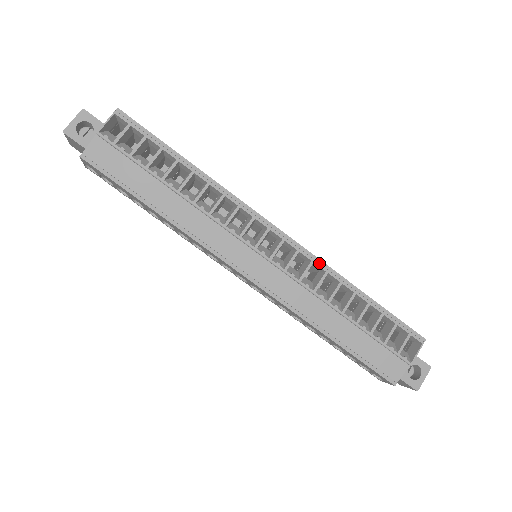
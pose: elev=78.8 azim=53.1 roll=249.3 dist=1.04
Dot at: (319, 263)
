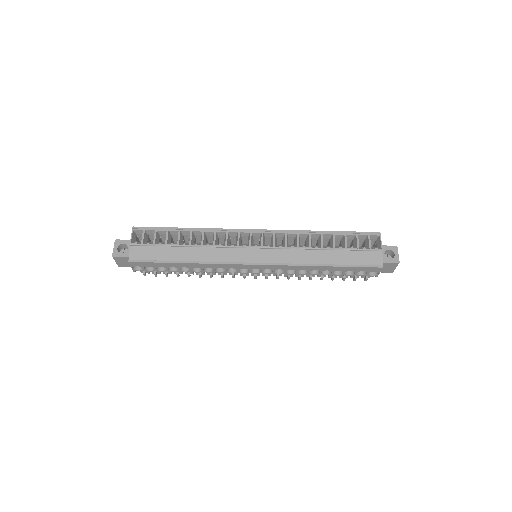
Dot at: (290, 232)
